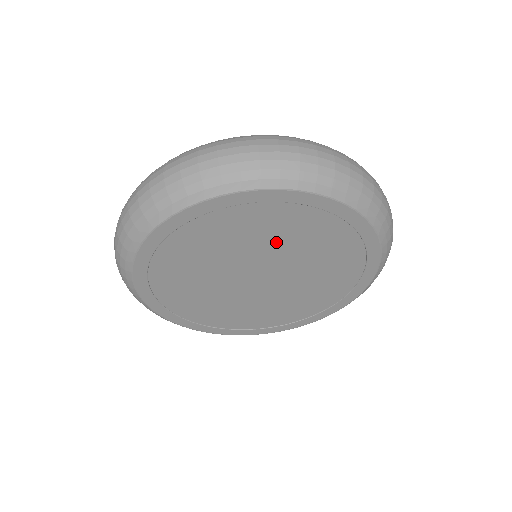
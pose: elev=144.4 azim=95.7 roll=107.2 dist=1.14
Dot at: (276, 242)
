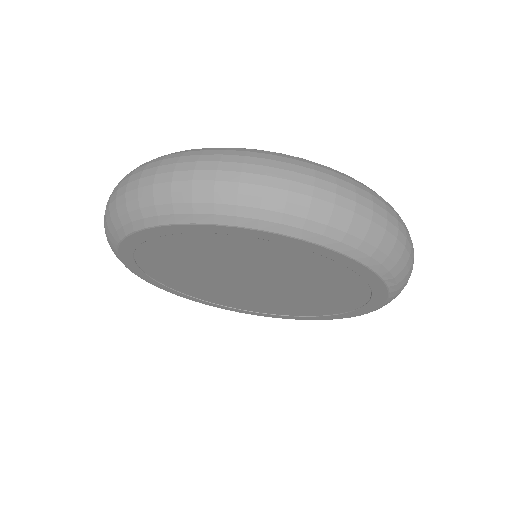
Dot at: (248, 261)
